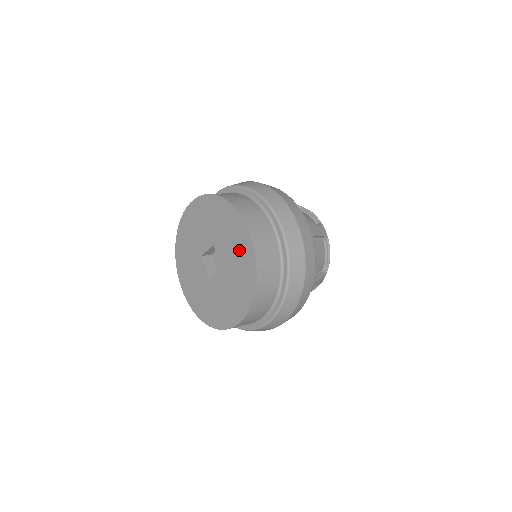
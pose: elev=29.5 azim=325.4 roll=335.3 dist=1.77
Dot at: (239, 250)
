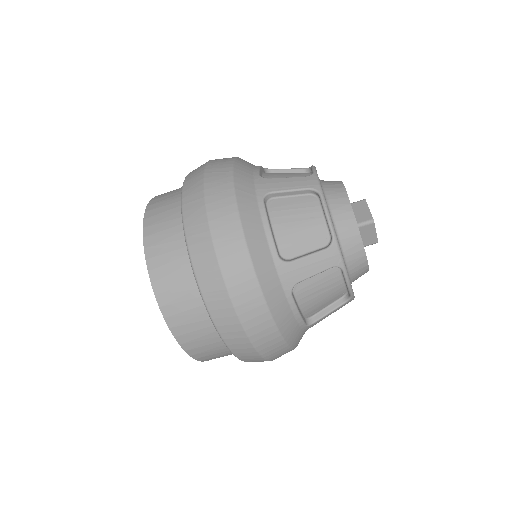
Dot at: occluded
